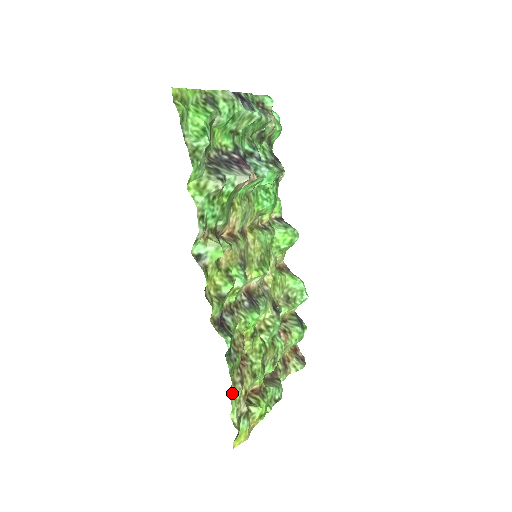
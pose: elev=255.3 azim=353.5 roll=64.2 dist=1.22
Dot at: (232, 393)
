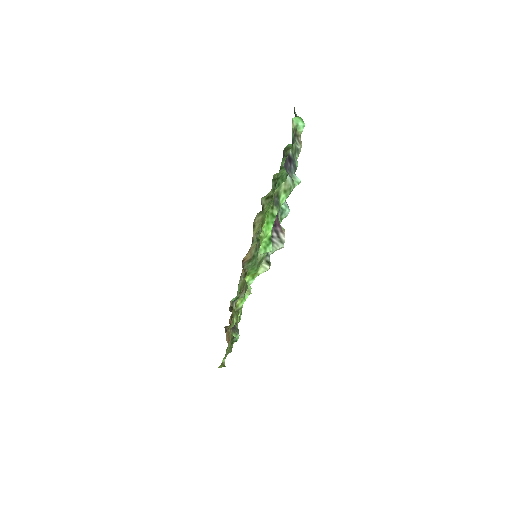
Dot at: (228, 353)
